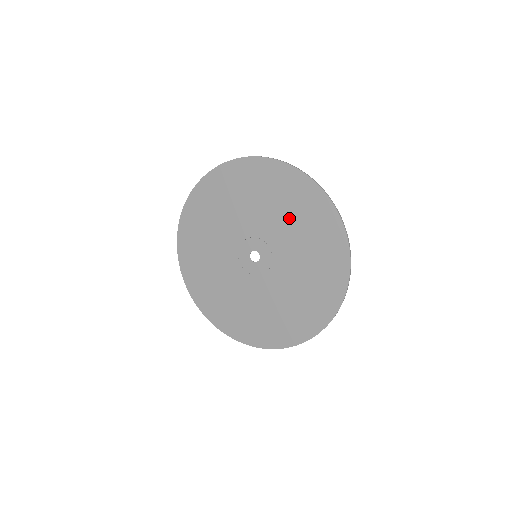
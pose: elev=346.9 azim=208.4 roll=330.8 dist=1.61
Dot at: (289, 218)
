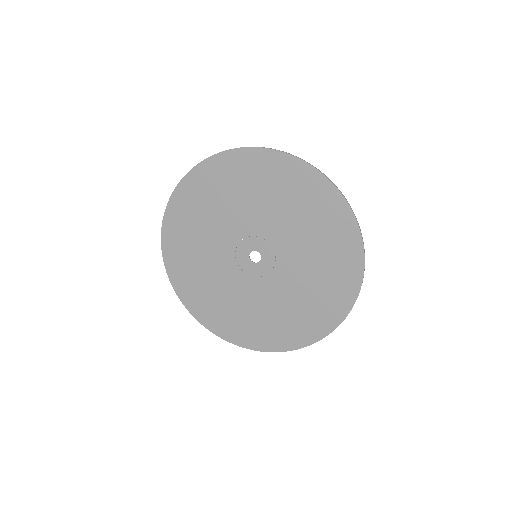
Dot at: (315, 264)
